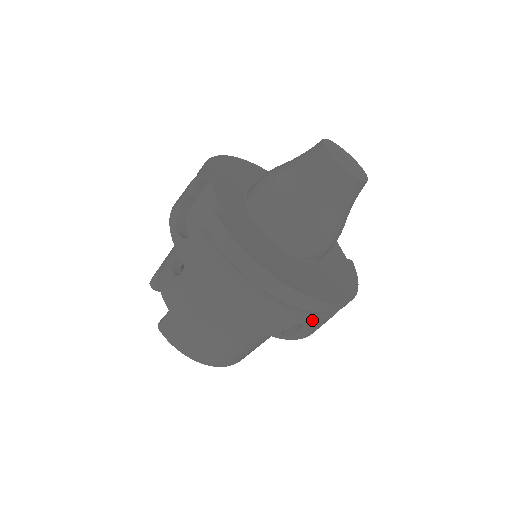
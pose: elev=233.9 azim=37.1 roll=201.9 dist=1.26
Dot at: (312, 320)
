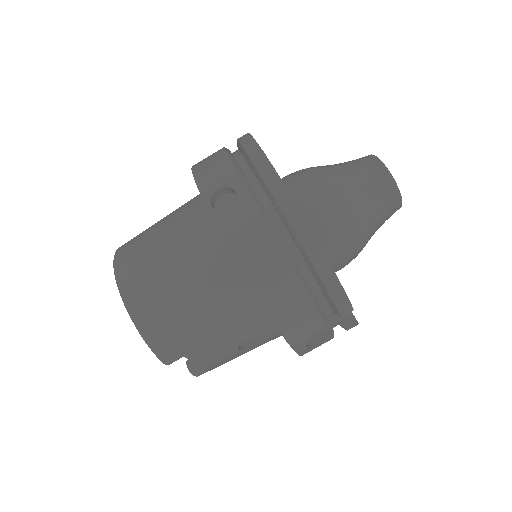
Dot at: (250, 196)
